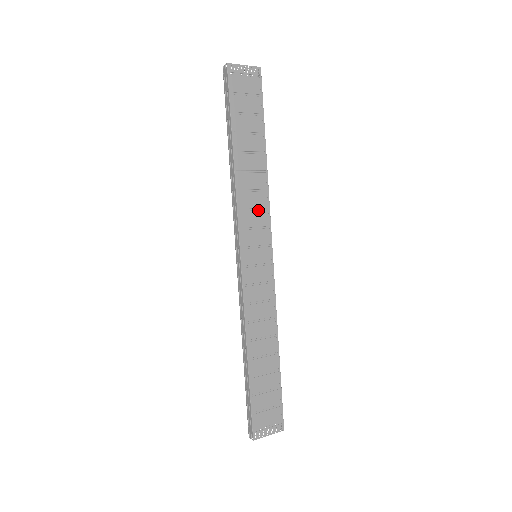
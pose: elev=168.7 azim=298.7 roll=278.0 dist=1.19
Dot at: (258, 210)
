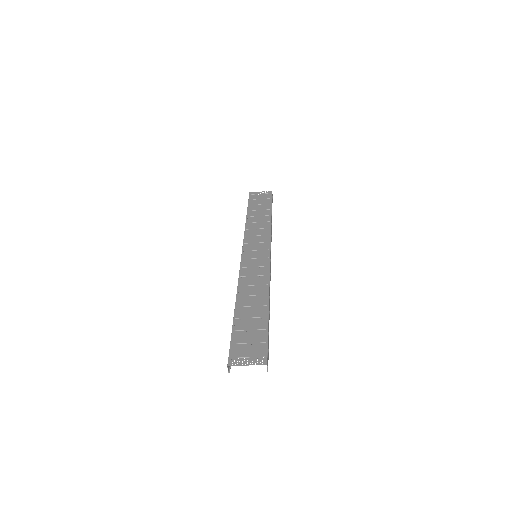
Dot at: (261, 236)
